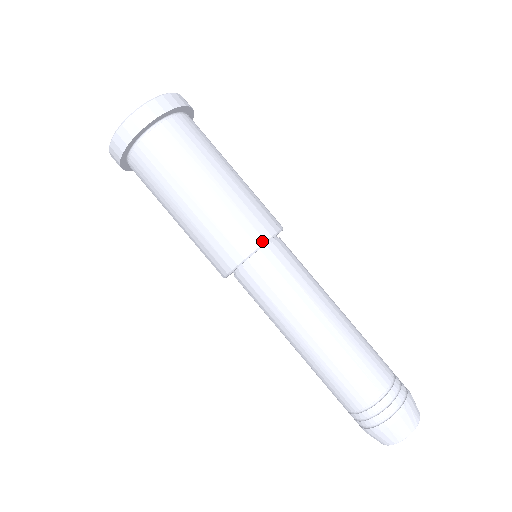
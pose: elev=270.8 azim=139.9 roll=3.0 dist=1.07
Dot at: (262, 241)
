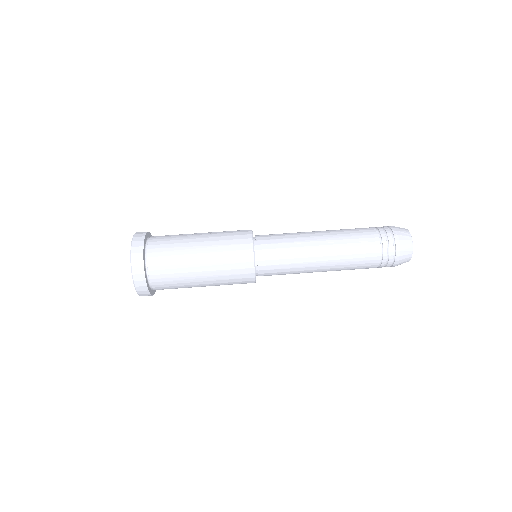
Dot at: (251, 245)
